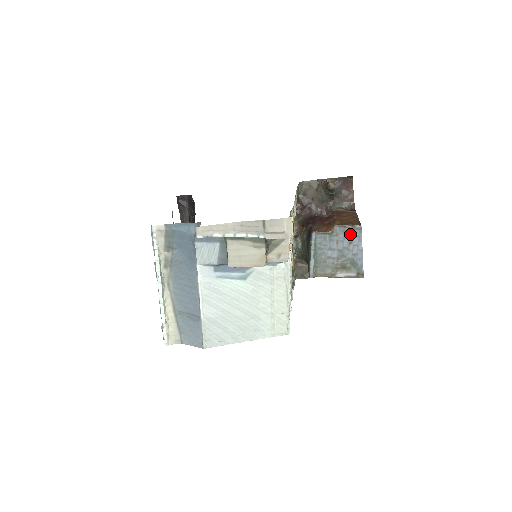
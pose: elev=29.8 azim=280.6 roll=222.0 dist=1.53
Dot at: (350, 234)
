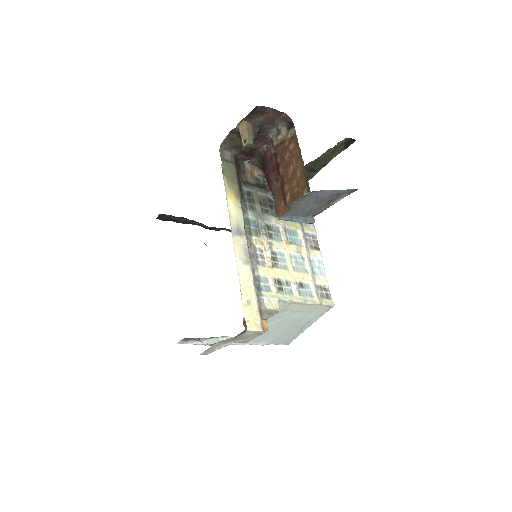
Dot at: (308, 197)
